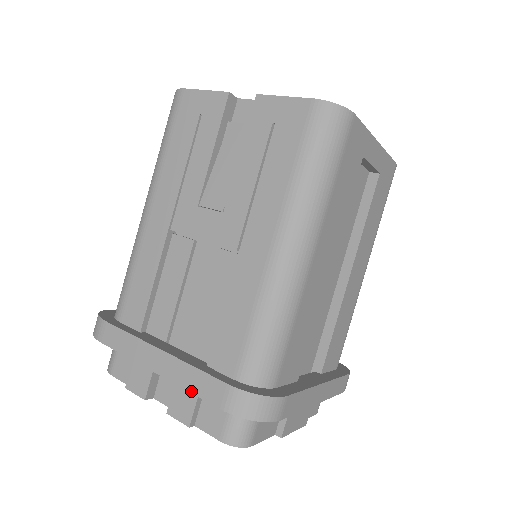
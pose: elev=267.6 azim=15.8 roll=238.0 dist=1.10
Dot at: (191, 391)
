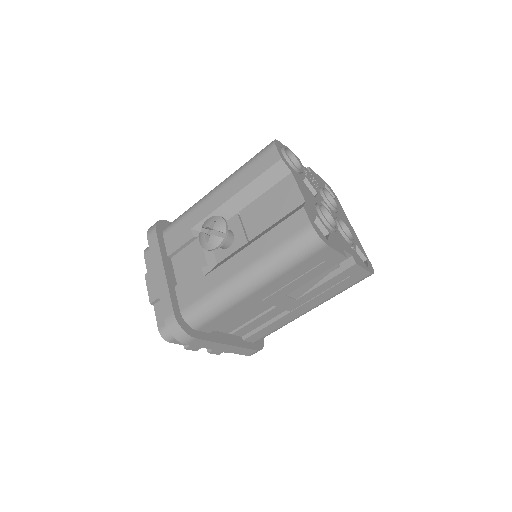
Dot at: occluded
